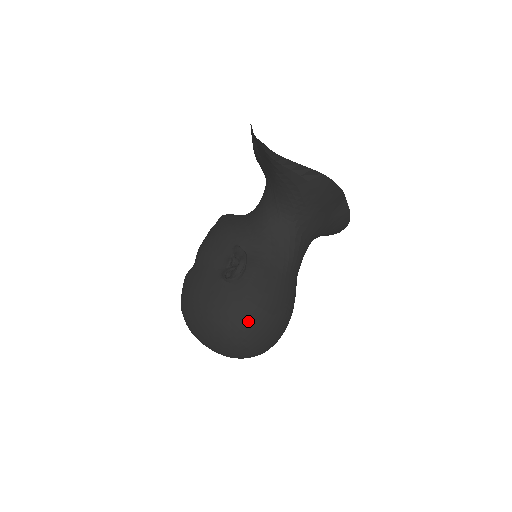
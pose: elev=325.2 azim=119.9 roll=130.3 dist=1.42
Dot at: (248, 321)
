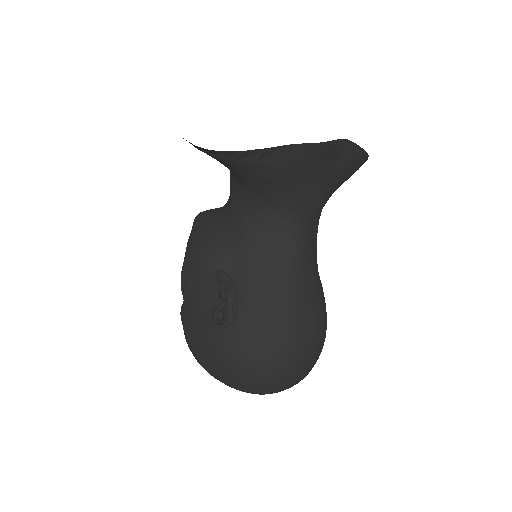
Dot at: (266, 365)
